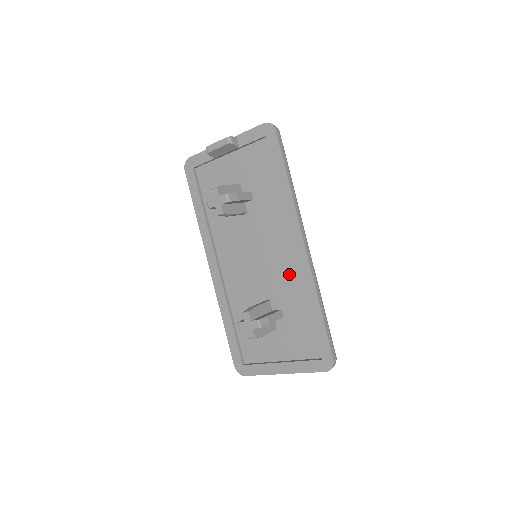
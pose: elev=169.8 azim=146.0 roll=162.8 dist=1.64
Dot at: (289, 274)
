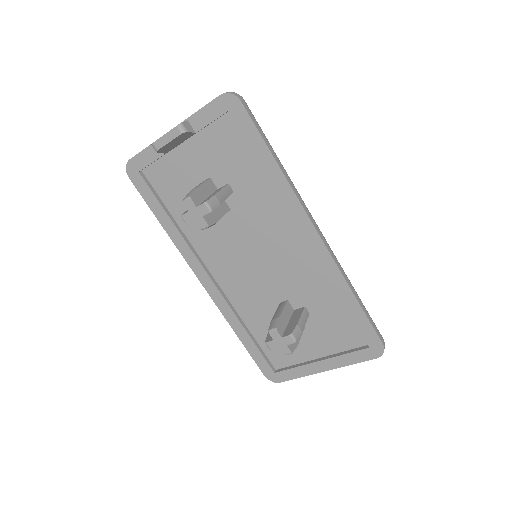
Dot at: (305, 267)
